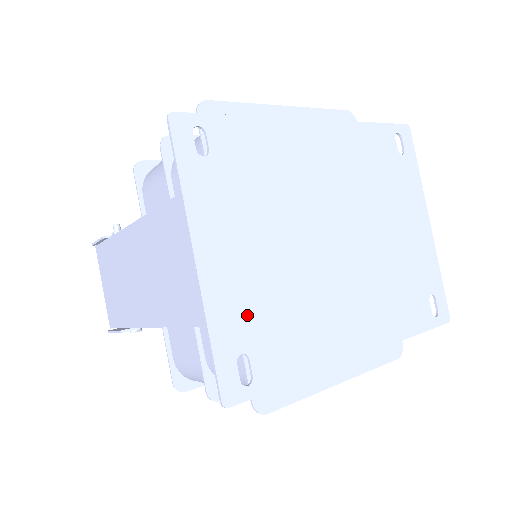
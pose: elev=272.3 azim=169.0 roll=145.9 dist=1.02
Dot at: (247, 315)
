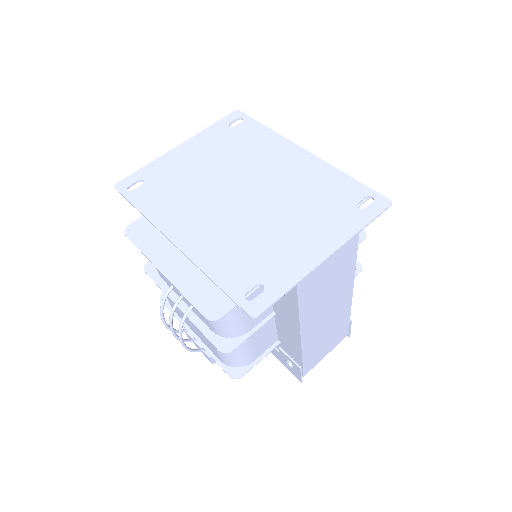
Dot at: (164, 174)
